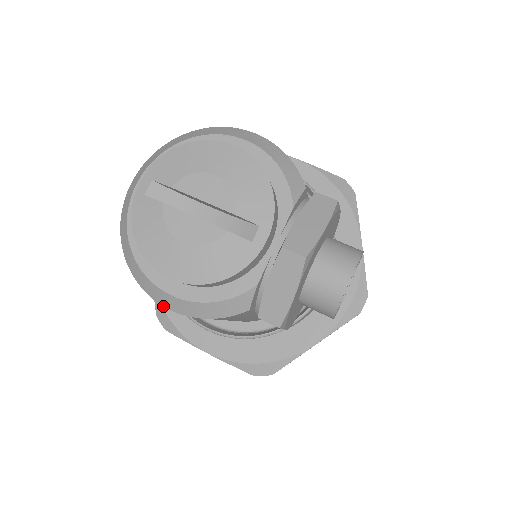
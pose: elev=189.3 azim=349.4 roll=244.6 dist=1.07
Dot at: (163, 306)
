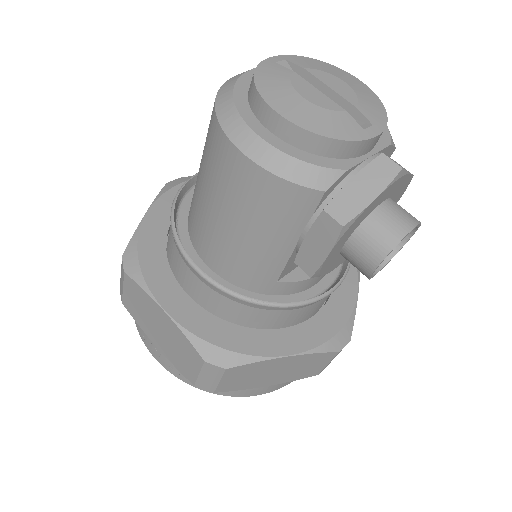
Dot at: (139, 248)
